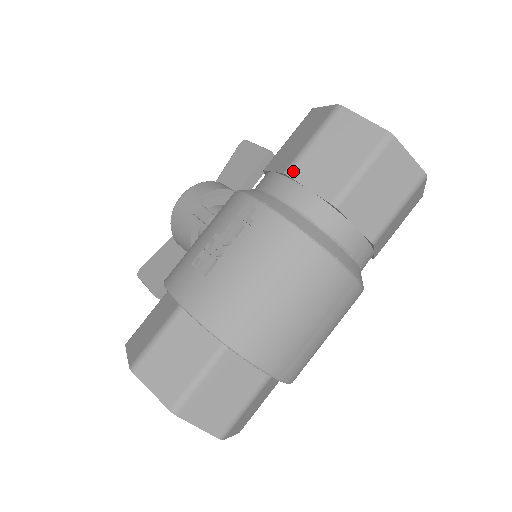
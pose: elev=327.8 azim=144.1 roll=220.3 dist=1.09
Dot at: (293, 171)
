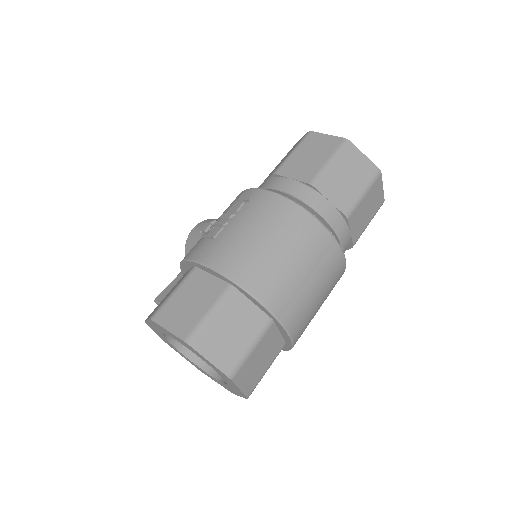
Dot at: (279, 171)
